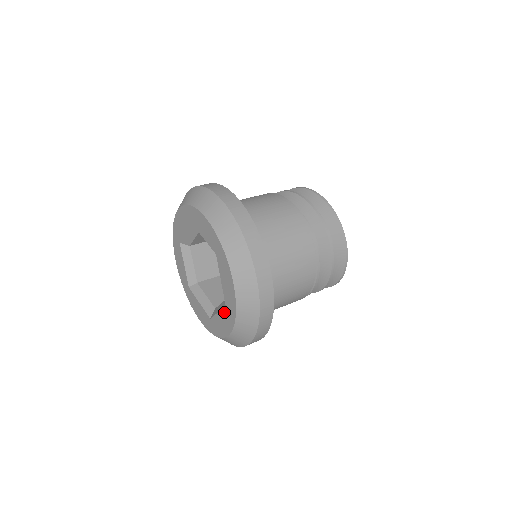
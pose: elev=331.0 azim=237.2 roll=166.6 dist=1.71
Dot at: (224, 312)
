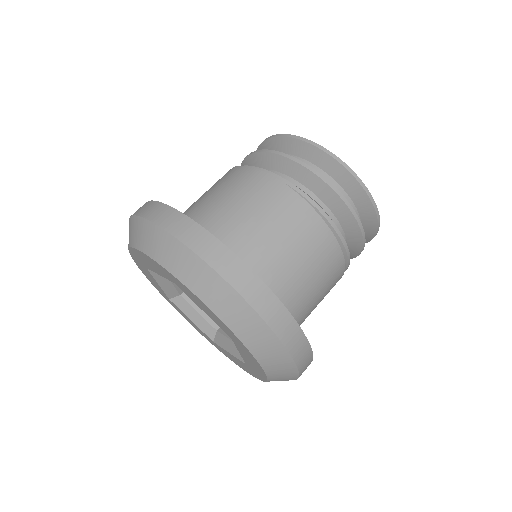
Dot at: (238, 347)
